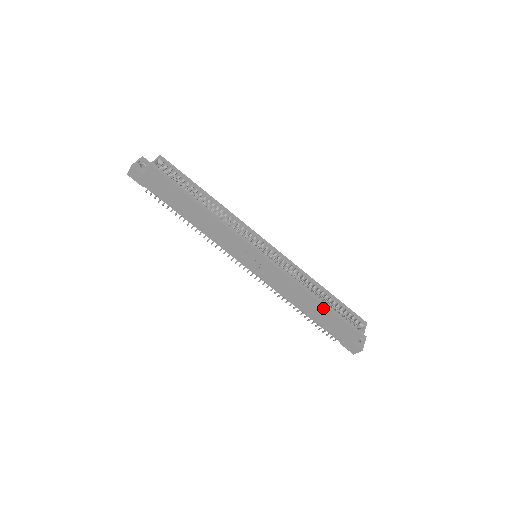
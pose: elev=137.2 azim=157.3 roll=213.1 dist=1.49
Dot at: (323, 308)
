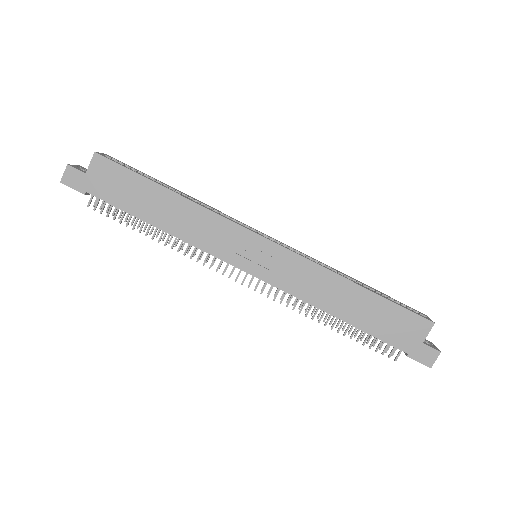
Dot at: (368, 296)
